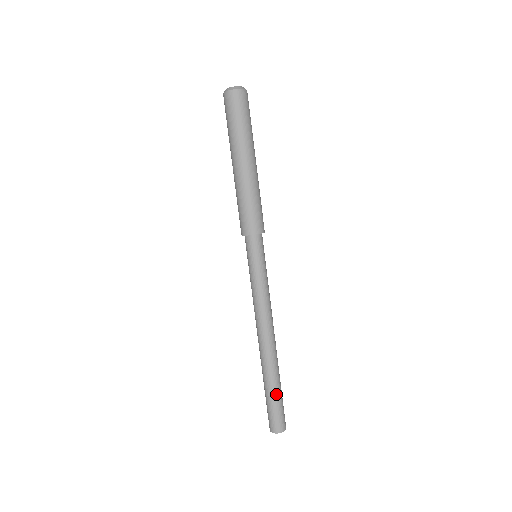
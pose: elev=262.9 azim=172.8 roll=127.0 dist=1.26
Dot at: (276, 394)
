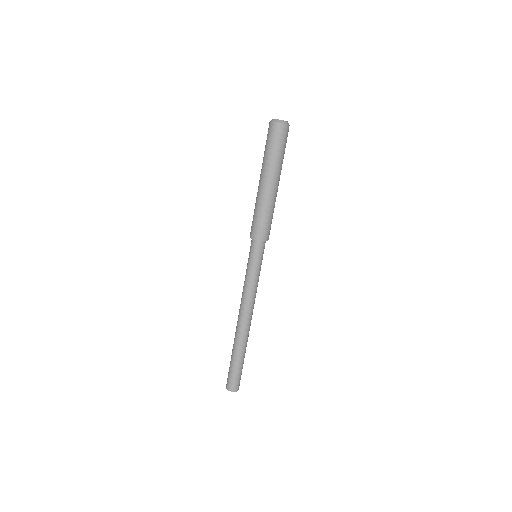
Dot at: (237, 363)
